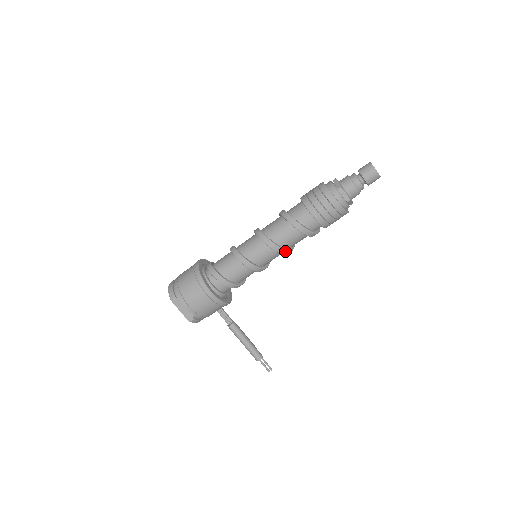
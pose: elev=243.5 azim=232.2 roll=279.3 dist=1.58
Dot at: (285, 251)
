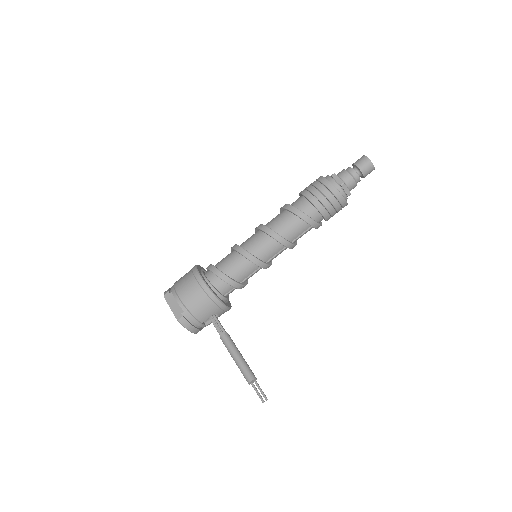
Dot at: (281, 238)
